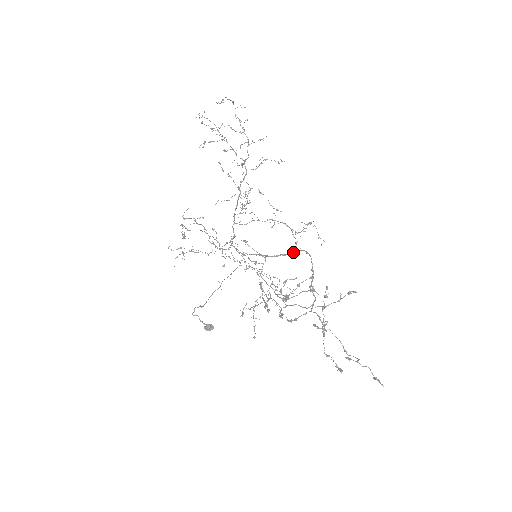
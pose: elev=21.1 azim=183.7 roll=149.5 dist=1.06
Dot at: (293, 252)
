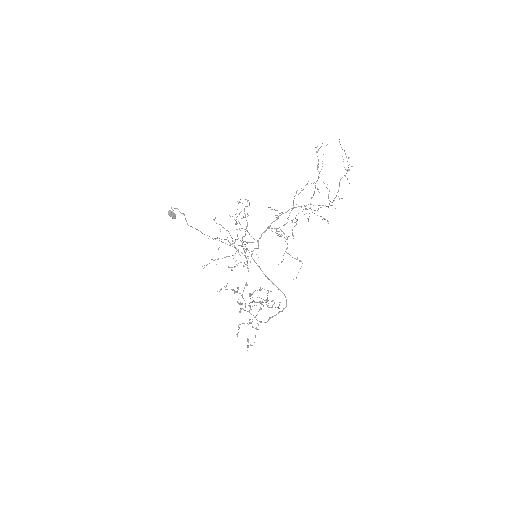
Dot at: occluded
